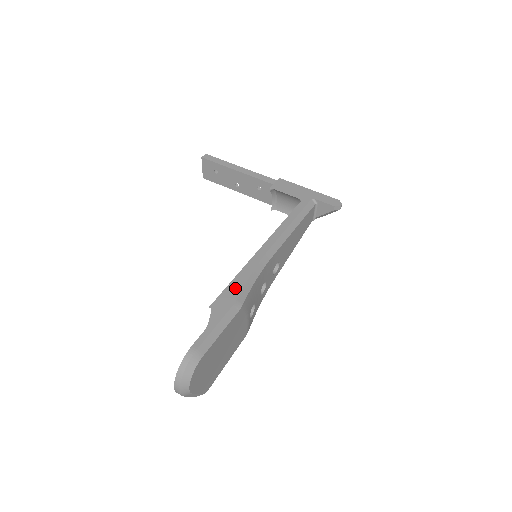
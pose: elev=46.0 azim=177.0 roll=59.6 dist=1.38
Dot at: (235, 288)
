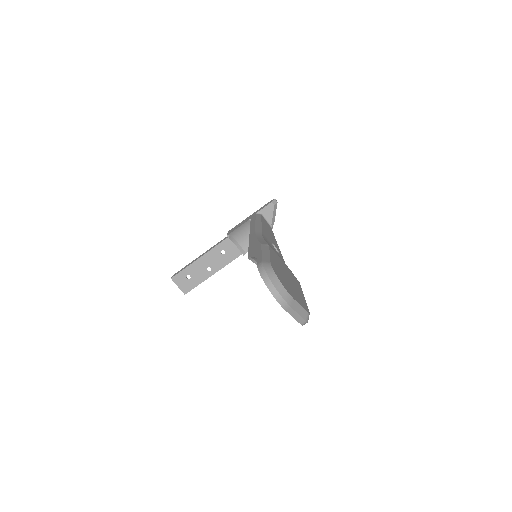
Dot at: (254, 245)
